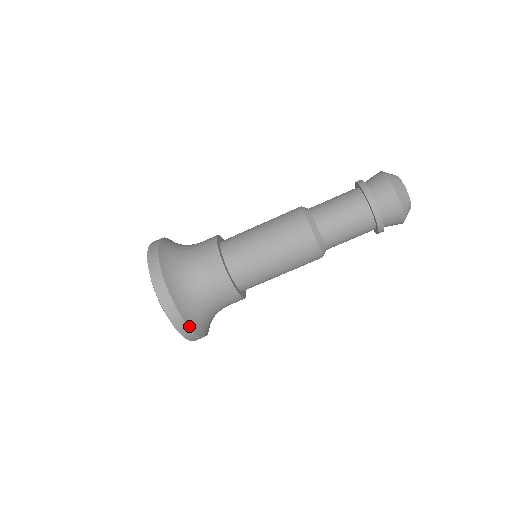
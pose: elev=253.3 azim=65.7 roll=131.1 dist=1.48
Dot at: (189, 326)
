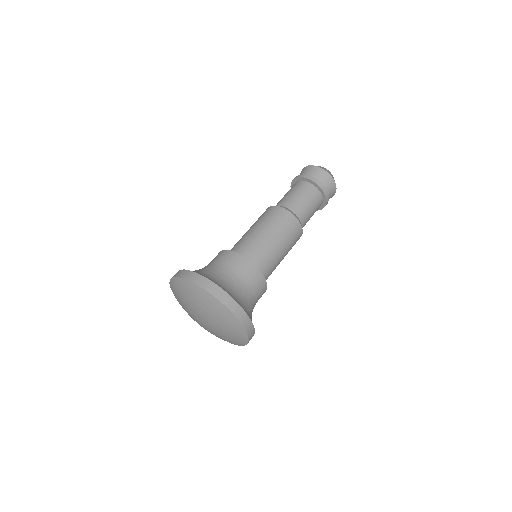
Dot at: (195, 272)
